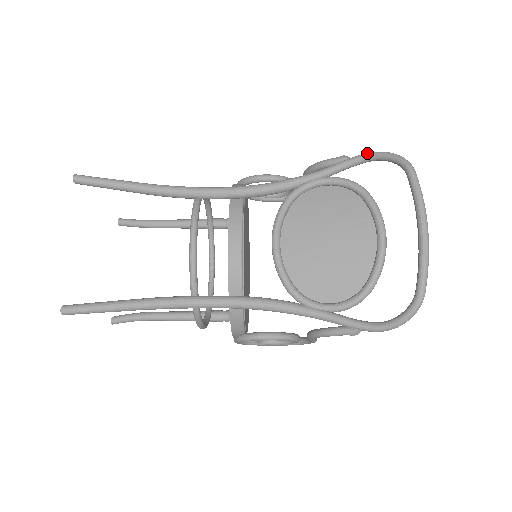
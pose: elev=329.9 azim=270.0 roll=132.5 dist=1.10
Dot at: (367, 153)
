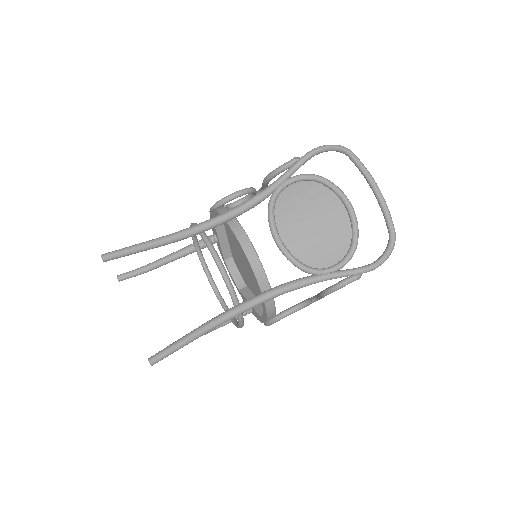
Dot at: (312, 150)
